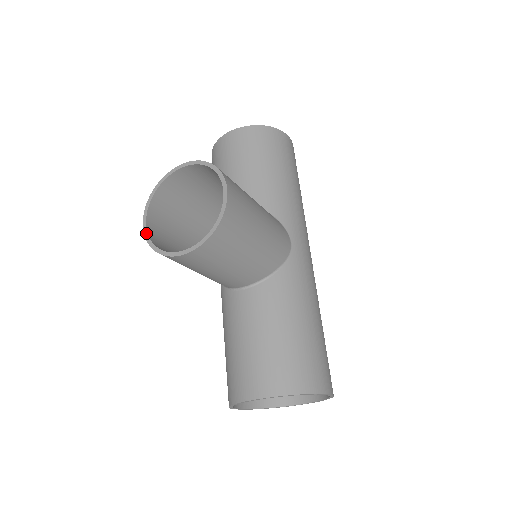
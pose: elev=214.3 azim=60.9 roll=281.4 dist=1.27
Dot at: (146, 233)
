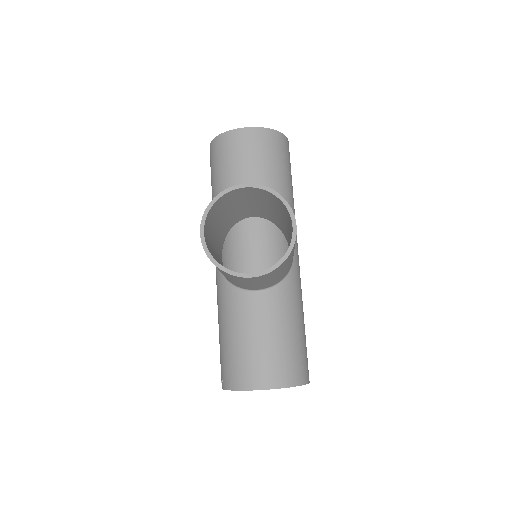
Dot at: (205, 245)
